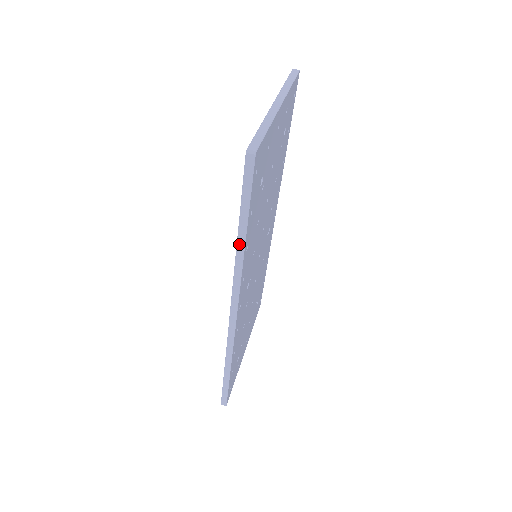
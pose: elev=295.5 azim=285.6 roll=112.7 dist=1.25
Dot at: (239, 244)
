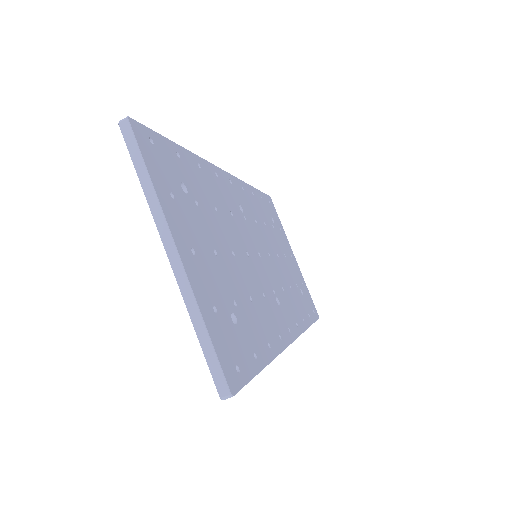
Dot at: occluded
